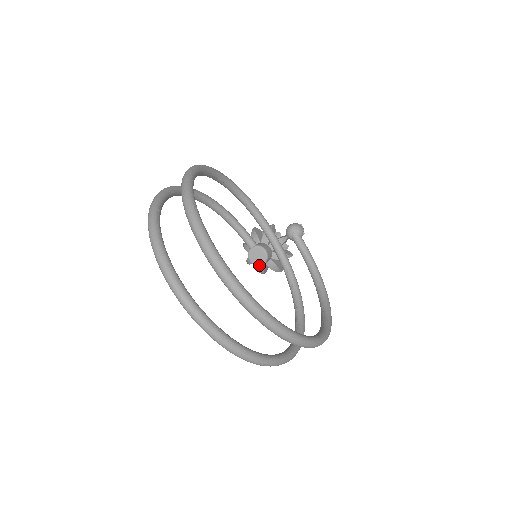
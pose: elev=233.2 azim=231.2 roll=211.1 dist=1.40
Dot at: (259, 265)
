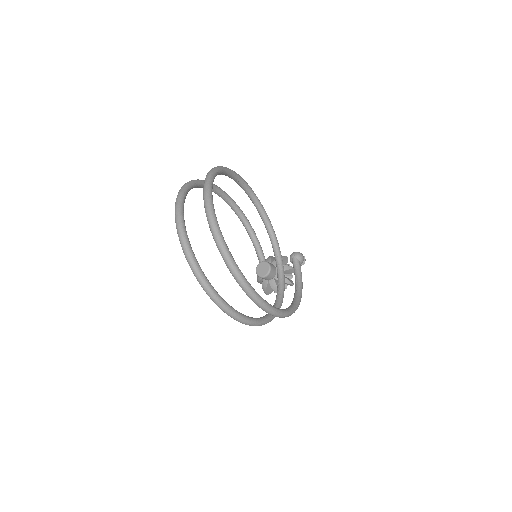
Dot at: (262, 277)
